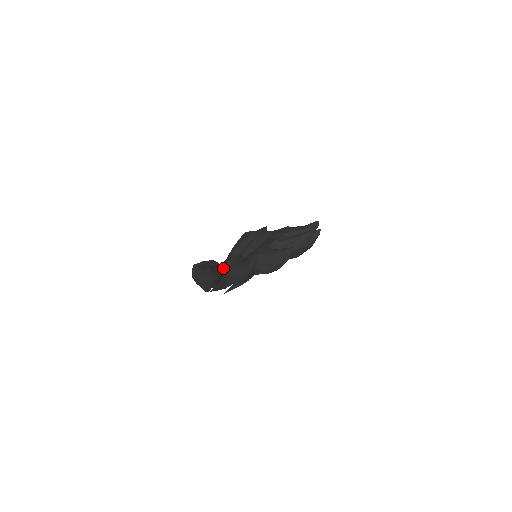
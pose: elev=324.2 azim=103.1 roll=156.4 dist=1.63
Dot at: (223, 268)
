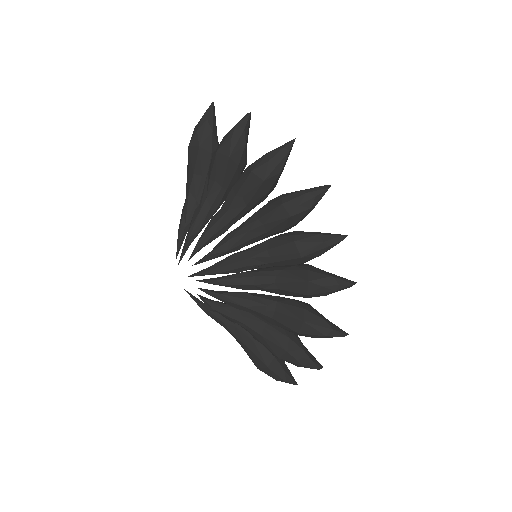
Dot at: occluded
